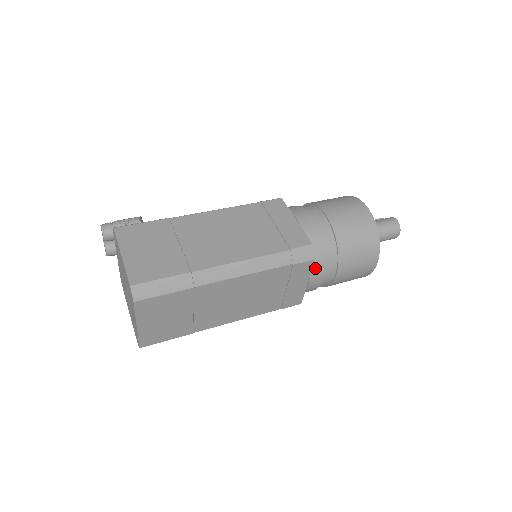
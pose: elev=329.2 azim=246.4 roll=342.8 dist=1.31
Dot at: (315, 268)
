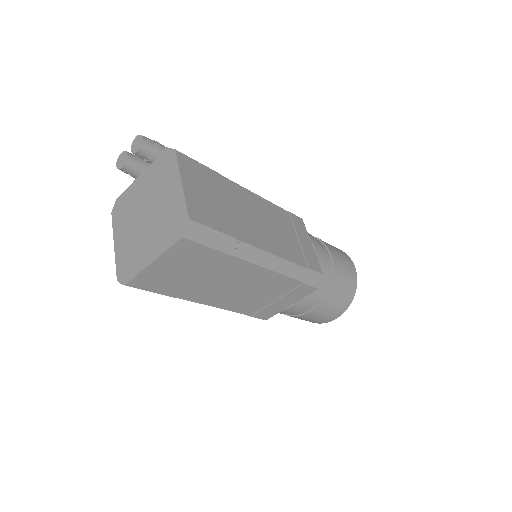
Dot at: (307, 296)
